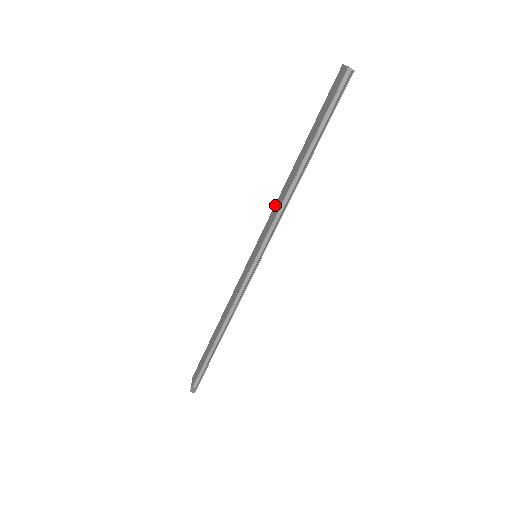
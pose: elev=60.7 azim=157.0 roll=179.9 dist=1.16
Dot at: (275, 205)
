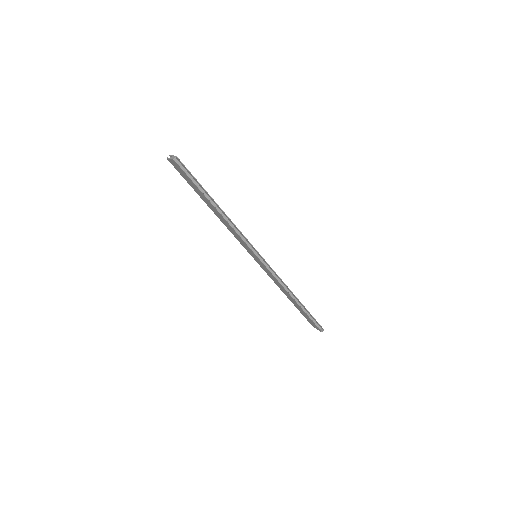
Dot at: occluded
